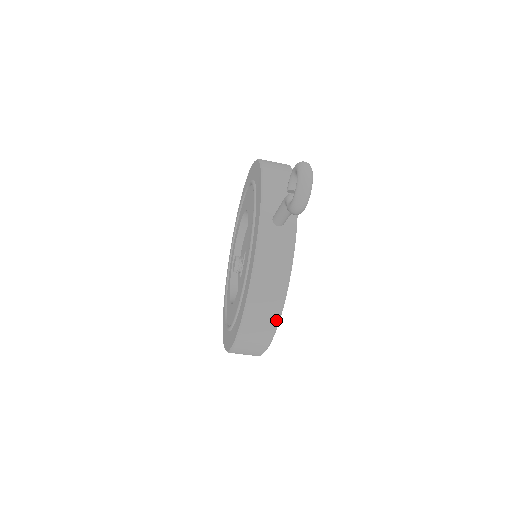
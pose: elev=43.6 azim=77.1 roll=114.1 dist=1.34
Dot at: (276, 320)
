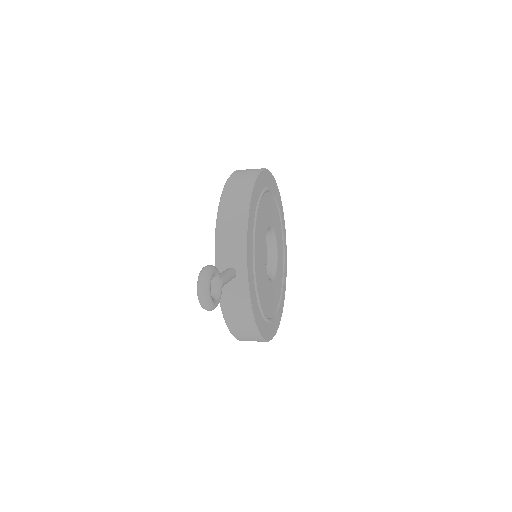
Dot at: (258, 336)
